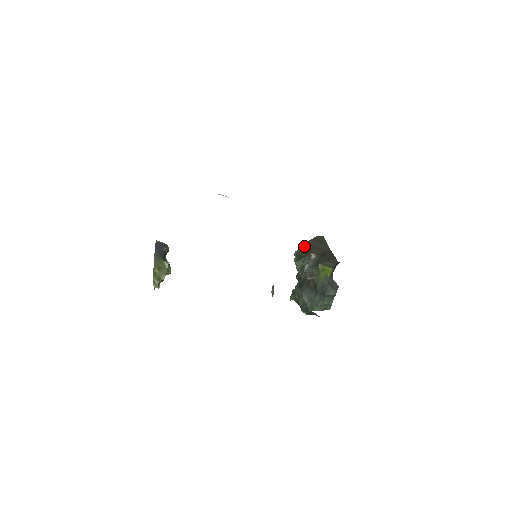
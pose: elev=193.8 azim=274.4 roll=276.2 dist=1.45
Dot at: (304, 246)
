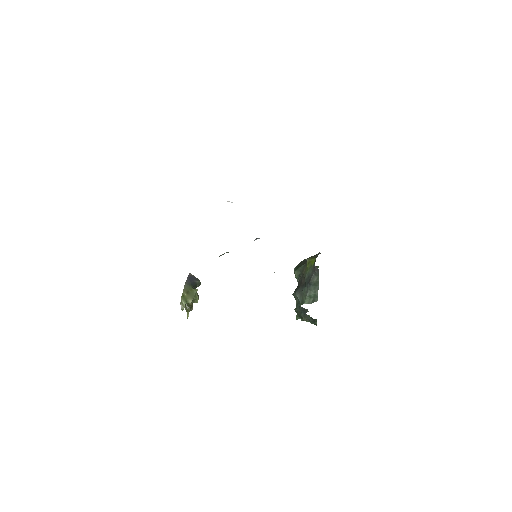
Dot at: (303, 260)
